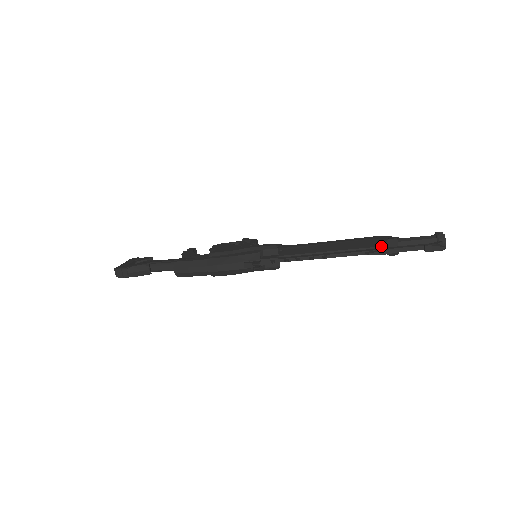
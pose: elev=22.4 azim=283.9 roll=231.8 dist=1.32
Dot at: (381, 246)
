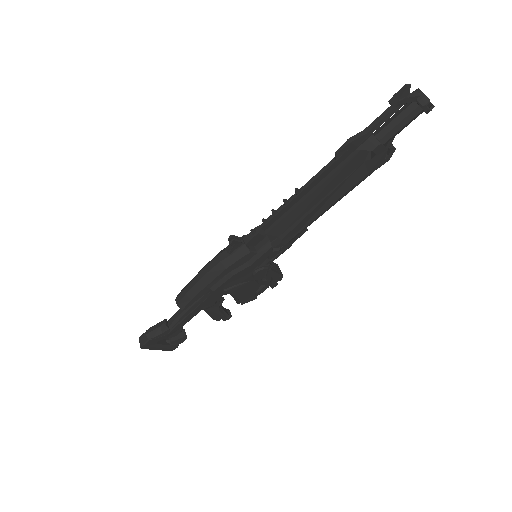
Dot at: (355, 147)
